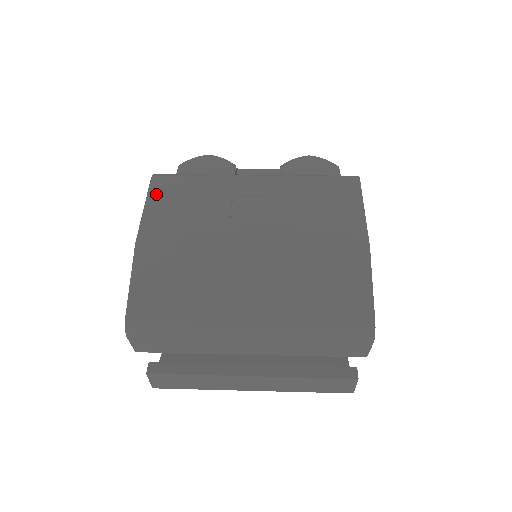
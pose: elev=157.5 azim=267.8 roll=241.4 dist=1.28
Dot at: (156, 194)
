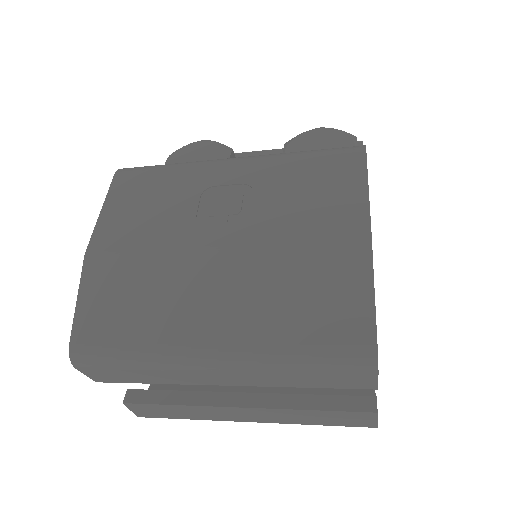
Dot at: (117, 192)
